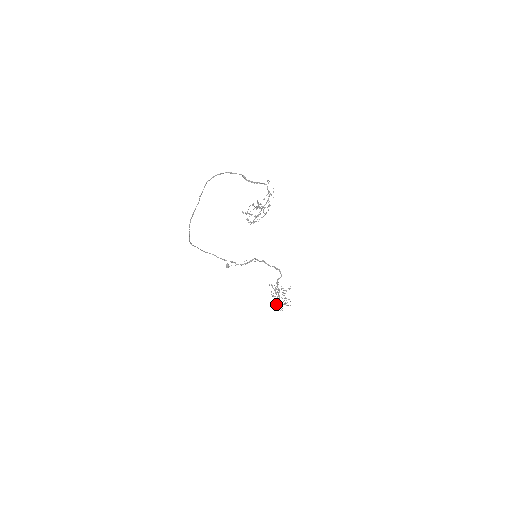
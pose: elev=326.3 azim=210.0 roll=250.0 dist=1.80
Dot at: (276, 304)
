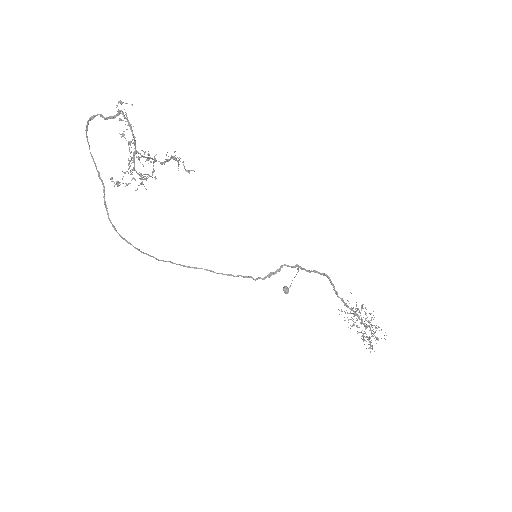
Dot at: (363, 339)
